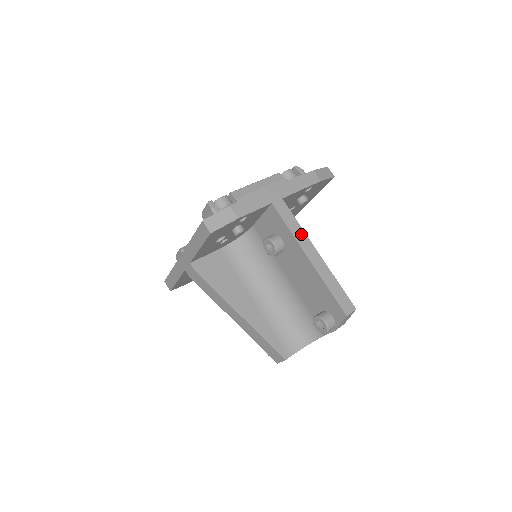
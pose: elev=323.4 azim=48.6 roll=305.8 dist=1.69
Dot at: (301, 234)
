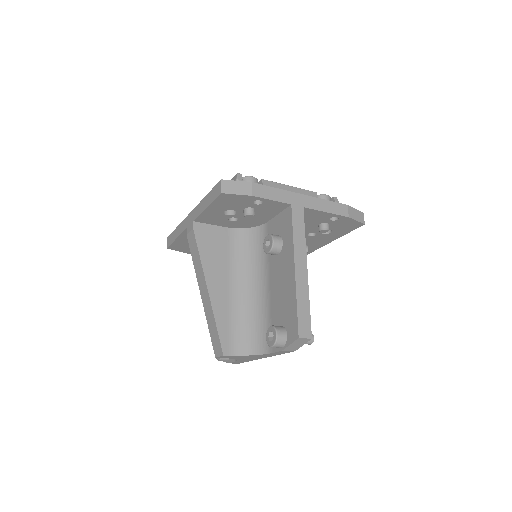
Dot at: (301, 245)
